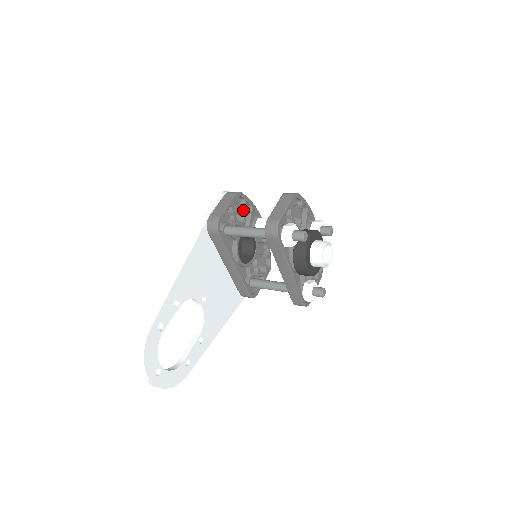
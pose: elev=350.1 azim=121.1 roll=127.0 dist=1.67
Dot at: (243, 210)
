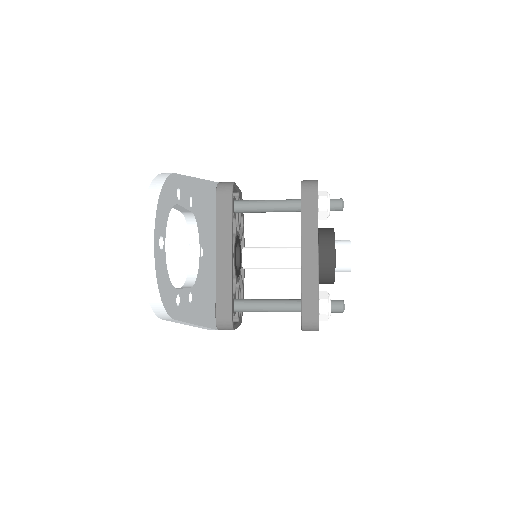
Dot at: occluded
